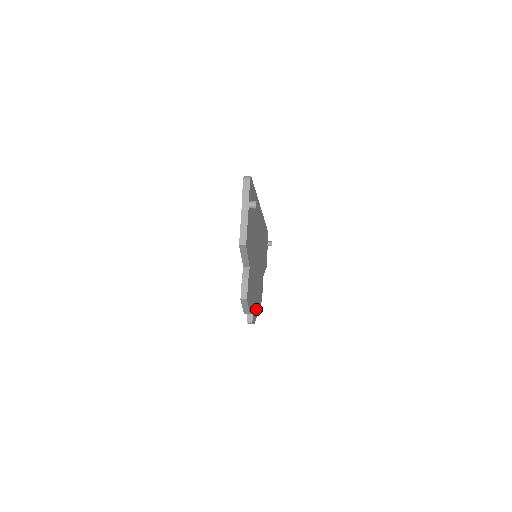
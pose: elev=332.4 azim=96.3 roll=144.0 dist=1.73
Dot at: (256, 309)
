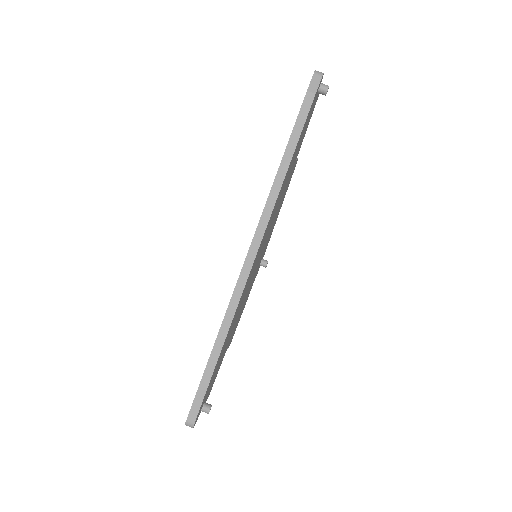
Dot at: occluded
